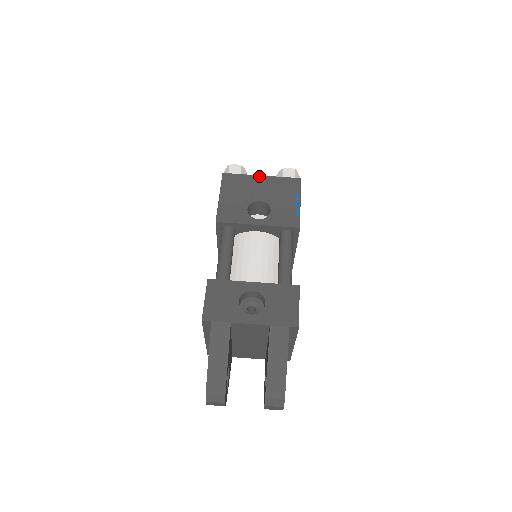
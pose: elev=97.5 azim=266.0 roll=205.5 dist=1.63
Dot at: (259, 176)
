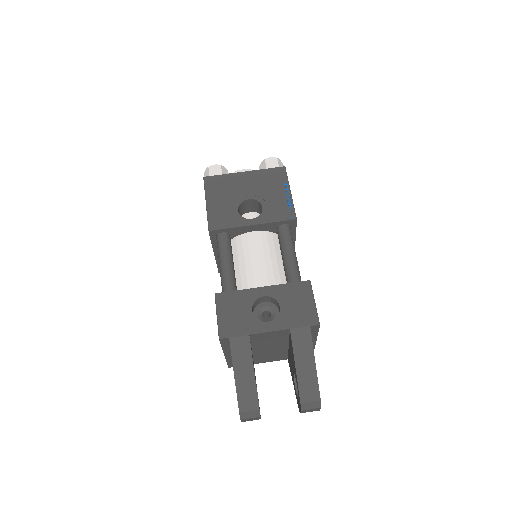
Dot at: (242, 173)
